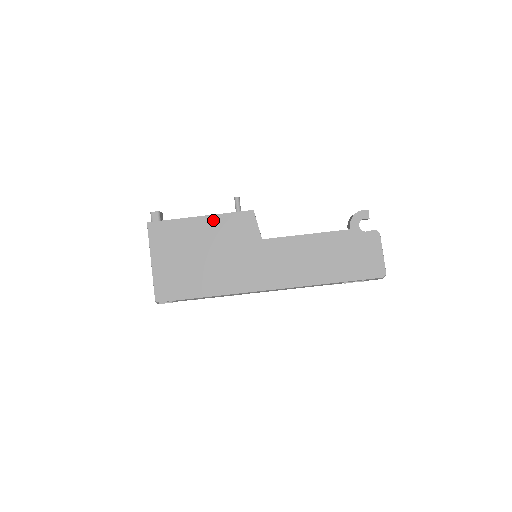
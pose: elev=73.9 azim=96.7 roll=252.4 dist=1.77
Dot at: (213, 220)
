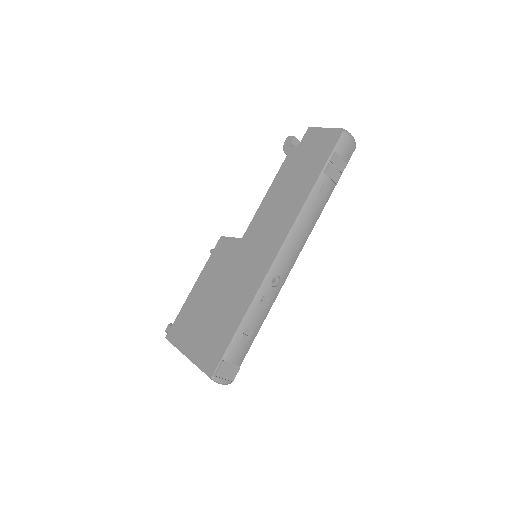
Dot at: (203, 276)
